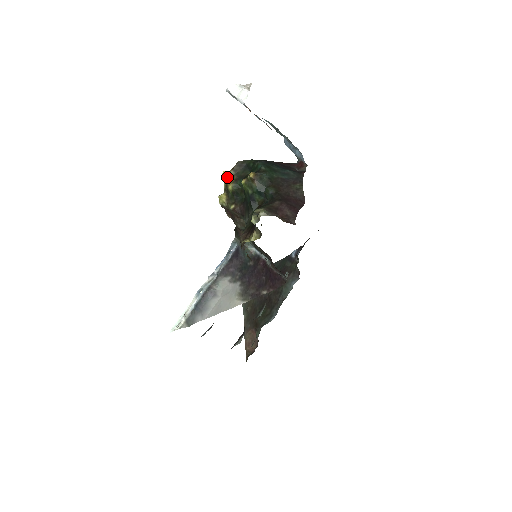
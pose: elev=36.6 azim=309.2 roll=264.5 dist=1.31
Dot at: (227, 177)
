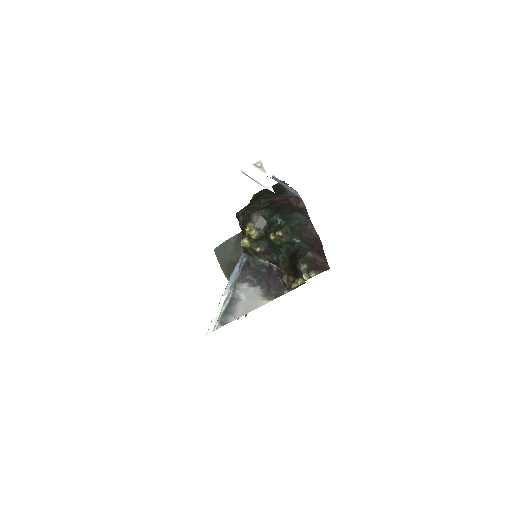
Dot at: (250, 230)
